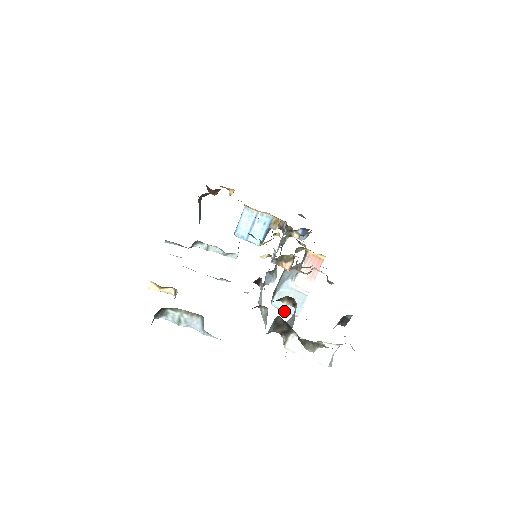
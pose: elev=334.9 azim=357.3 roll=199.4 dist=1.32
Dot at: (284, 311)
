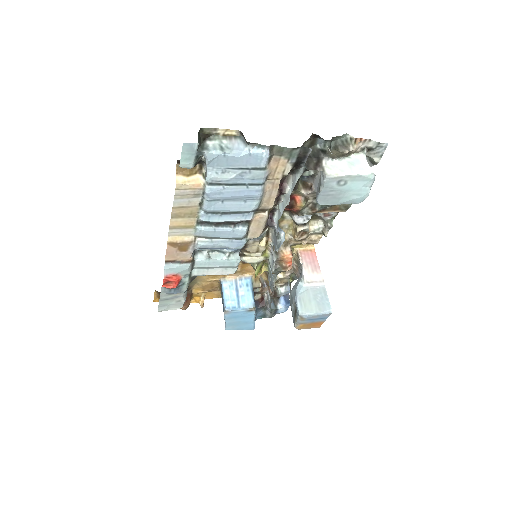
Dot at: (315, 314)
